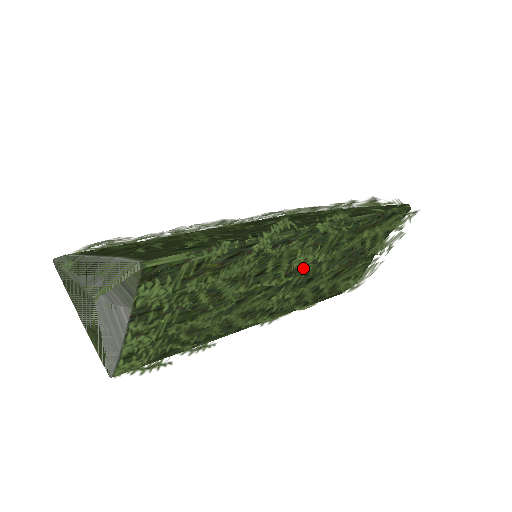
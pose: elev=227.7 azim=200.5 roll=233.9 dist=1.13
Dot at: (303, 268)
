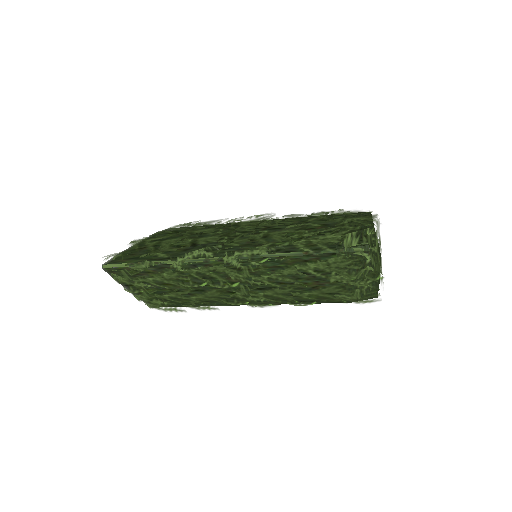
Dot at: (243, 281)
